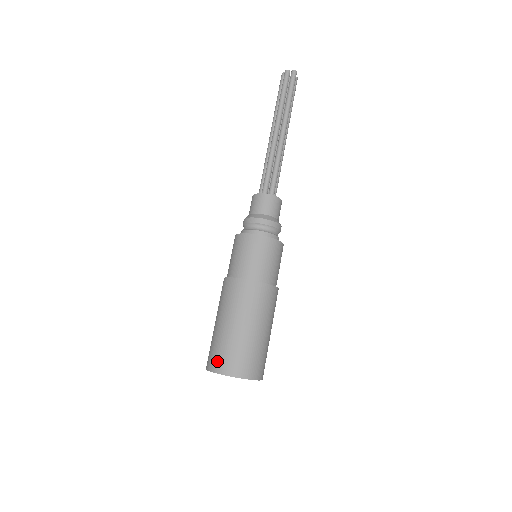
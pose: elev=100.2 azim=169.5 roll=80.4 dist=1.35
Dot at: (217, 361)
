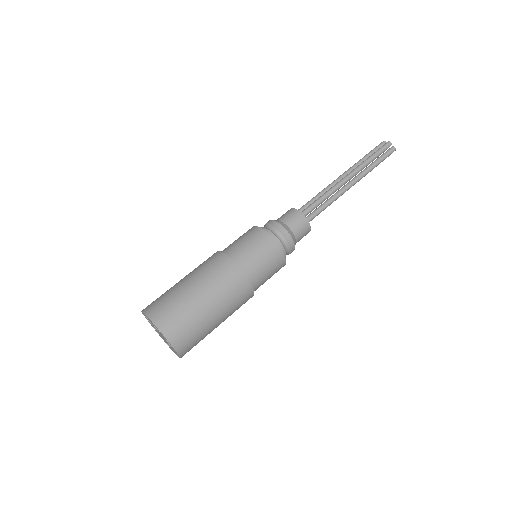
Dot at: (162, 313)
